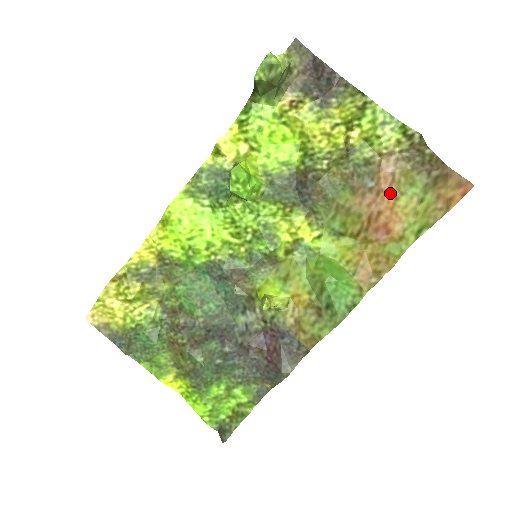
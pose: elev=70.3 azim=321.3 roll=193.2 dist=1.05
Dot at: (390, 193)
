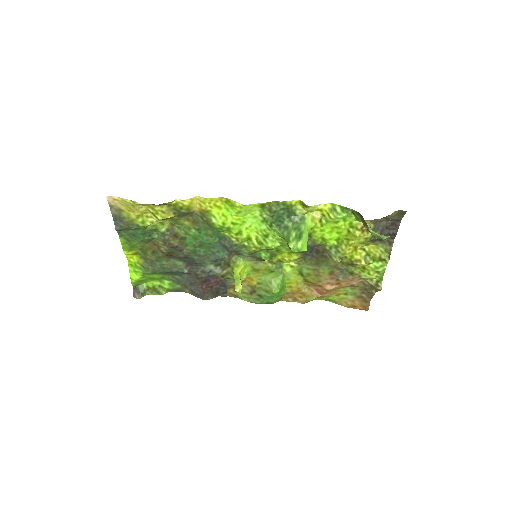
Dot at: (341, 286)
